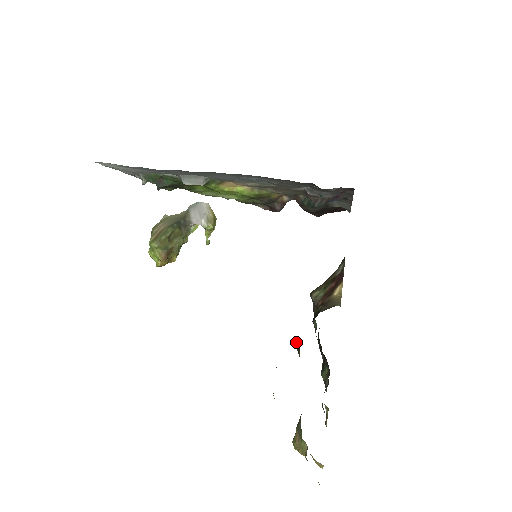
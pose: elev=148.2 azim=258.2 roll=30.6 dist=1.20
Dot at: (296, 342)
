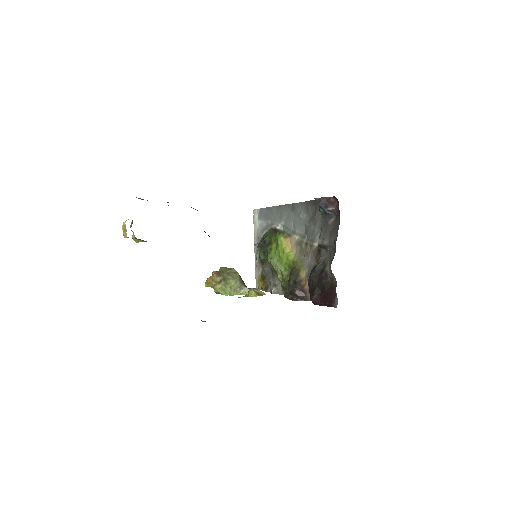
Dot at: occluded
